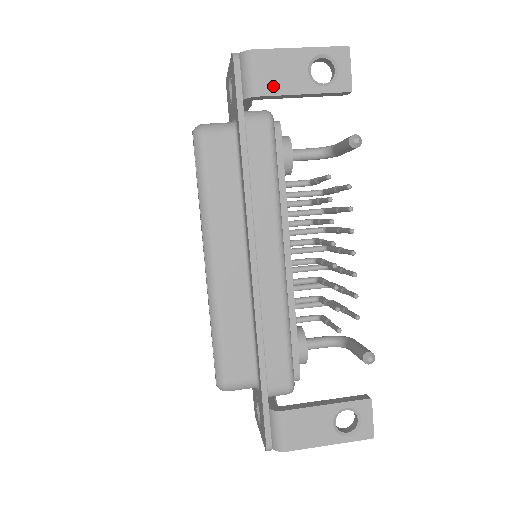
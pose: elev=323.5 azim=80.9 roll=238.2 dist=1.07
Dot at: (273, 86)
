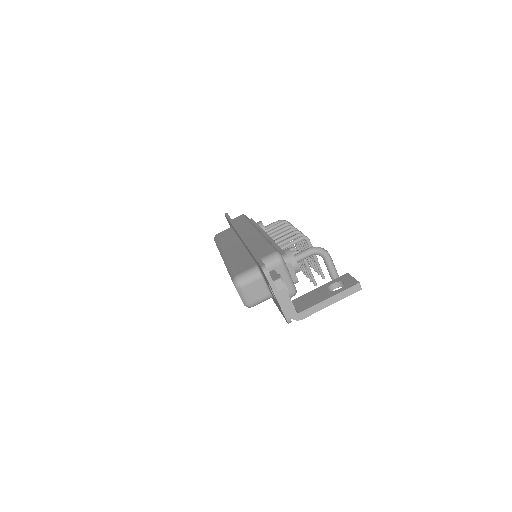
Dot at: occluded
